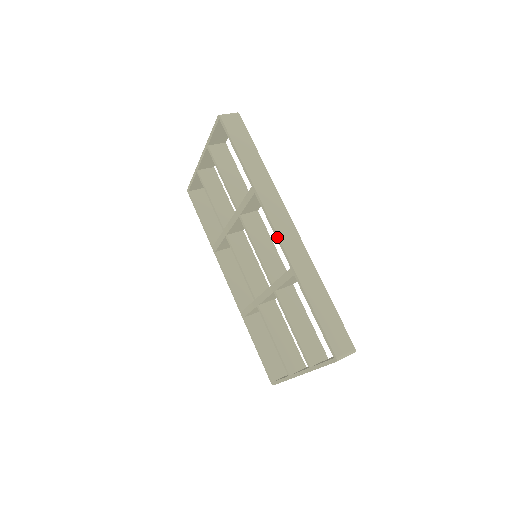
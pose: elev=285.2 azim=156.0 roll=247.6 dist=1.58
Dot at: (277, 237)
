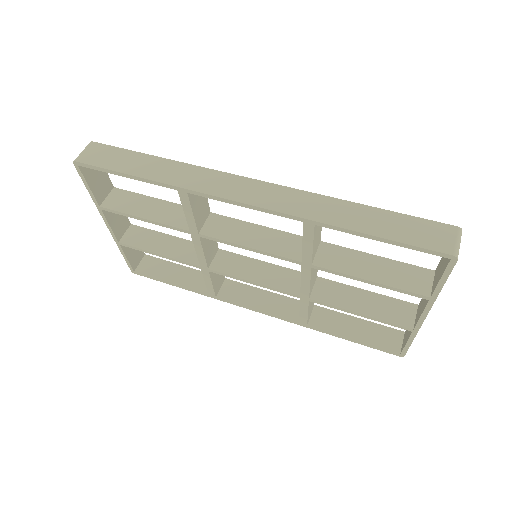
Dot at: (256, 208)
